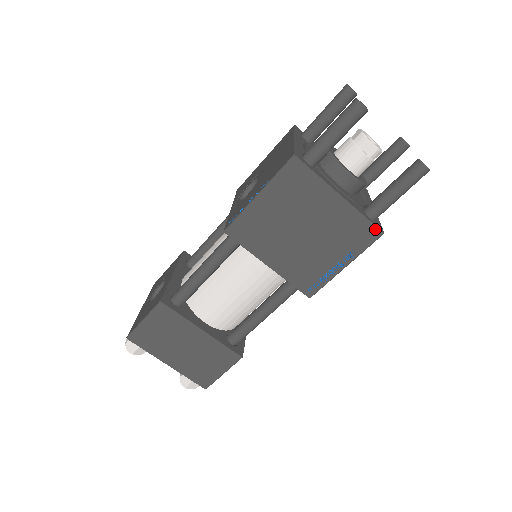
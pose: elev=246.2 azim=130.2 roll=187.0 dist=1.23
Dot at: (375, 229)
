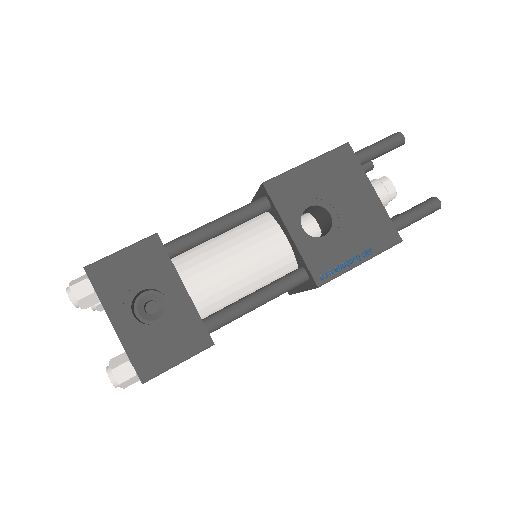
Dot at: occluded
